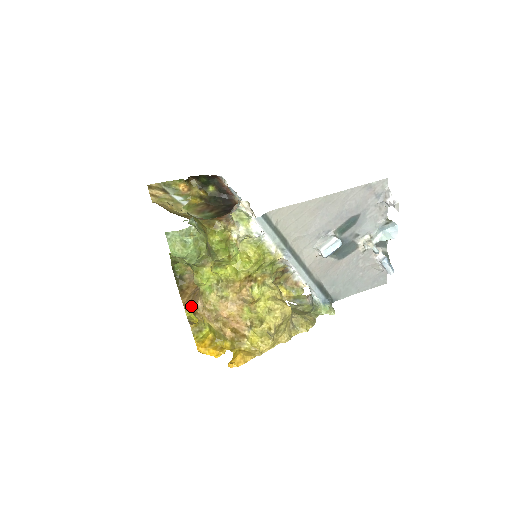
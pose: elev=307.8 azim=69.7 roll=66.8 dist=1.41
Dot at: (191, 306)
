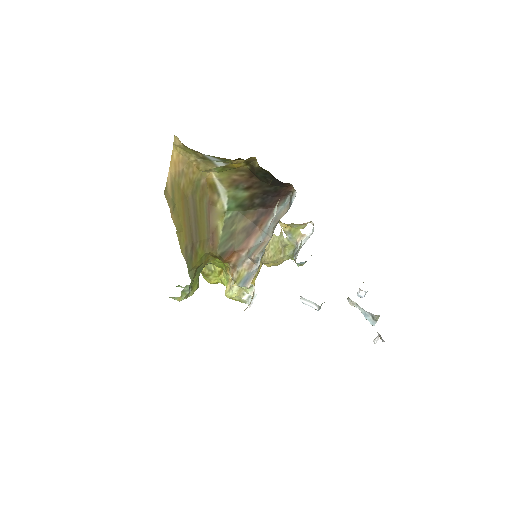
Dot at: occluded
